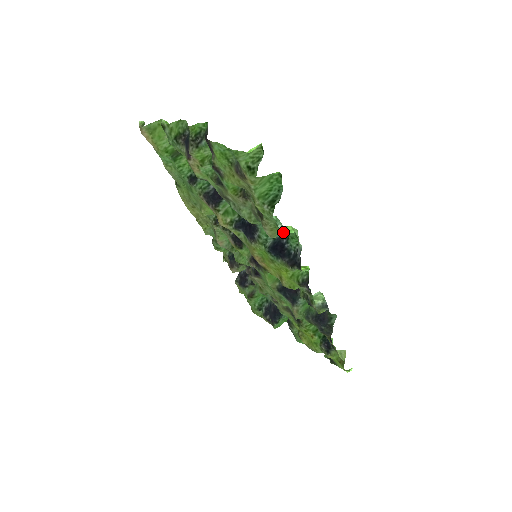
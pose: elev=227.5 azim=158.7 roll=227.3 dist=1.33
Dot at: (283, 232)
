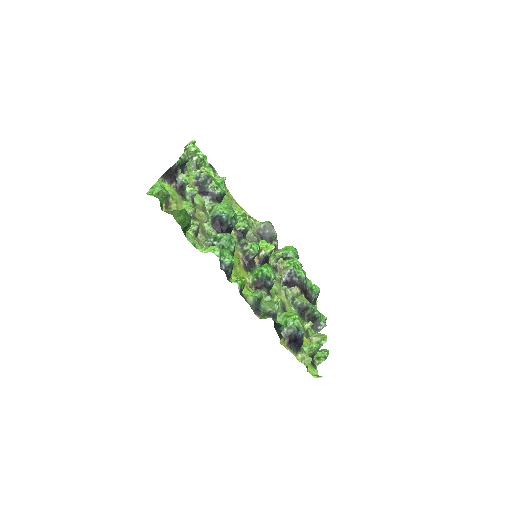
Dot at: (204, 250)
